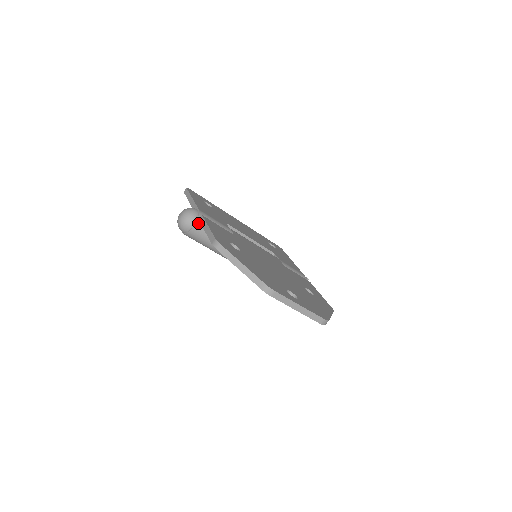
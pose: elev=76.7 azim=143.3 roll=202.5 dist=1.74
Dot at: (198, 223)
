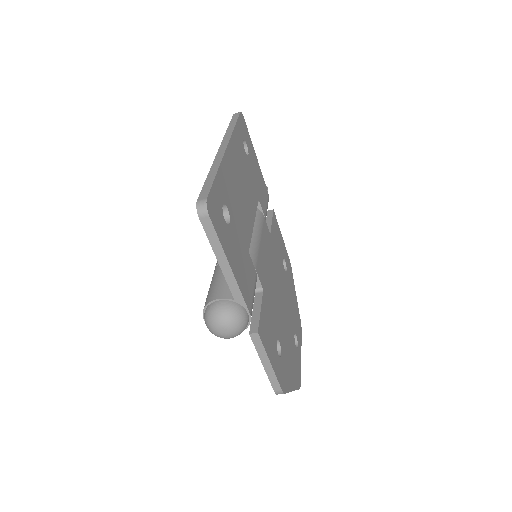
Dot at: occluded
